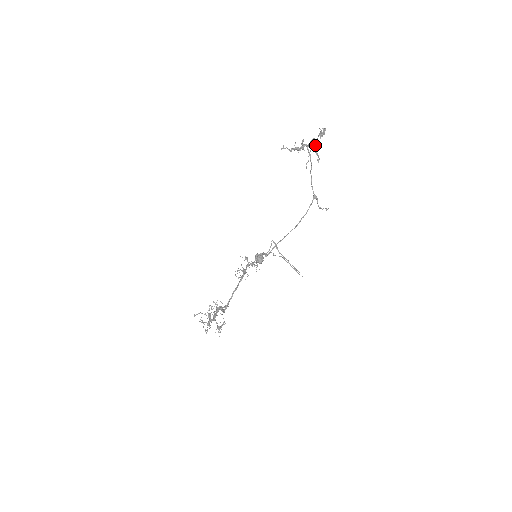
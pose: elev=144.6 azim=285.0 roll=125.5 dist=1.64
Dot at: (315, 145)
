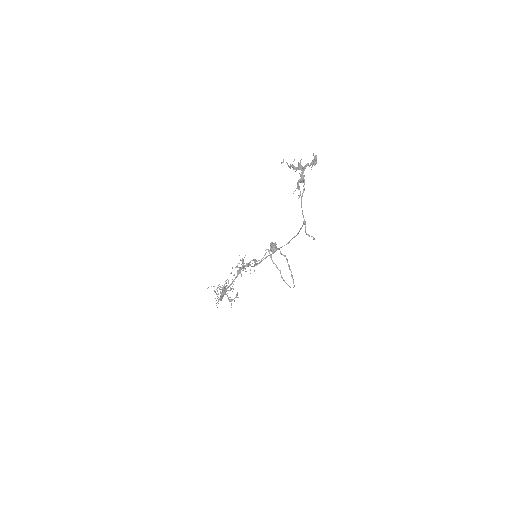
Dot at: (299, 179)
